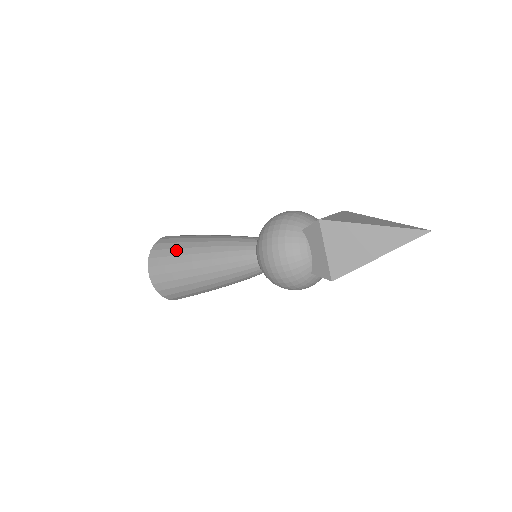
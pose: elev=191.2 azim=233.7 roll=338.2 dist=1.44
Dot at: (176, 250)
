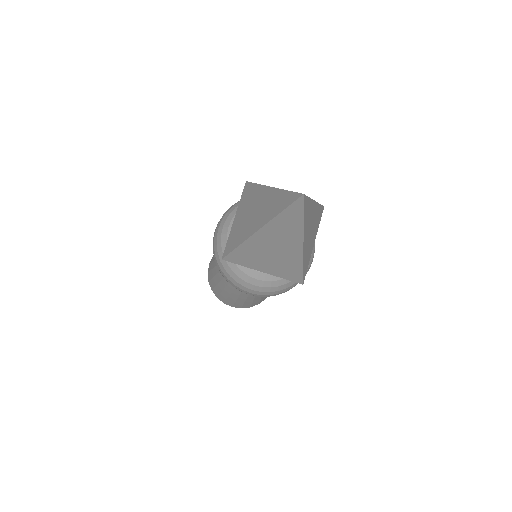
Dot at: (218, 287)
